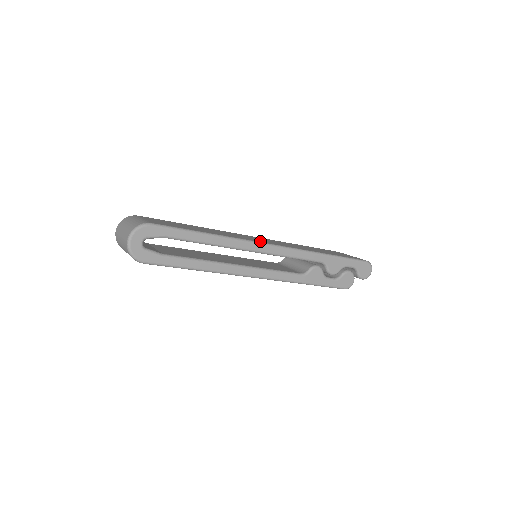
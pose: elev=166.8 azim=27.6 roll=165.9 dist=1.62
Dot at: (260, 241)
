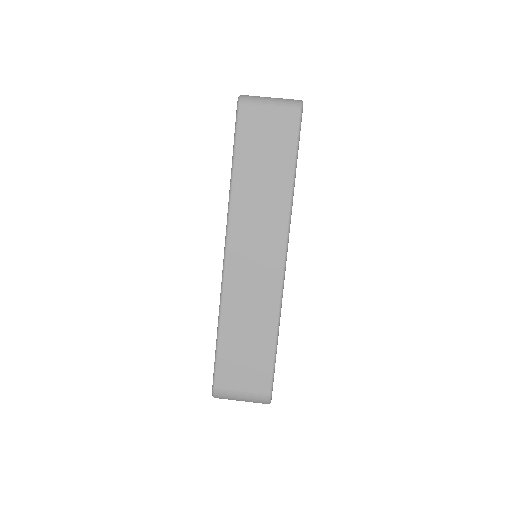
Dot at: (276, 273)
